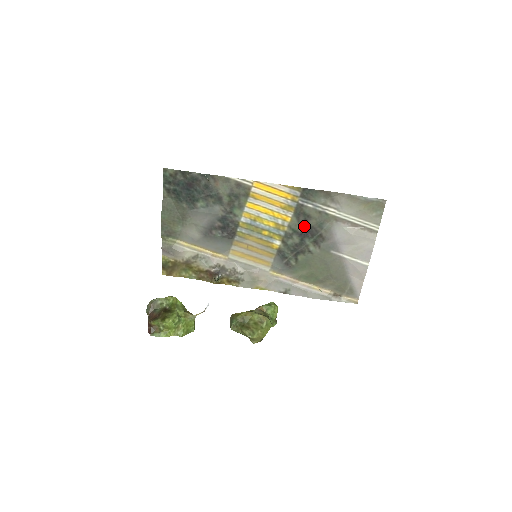
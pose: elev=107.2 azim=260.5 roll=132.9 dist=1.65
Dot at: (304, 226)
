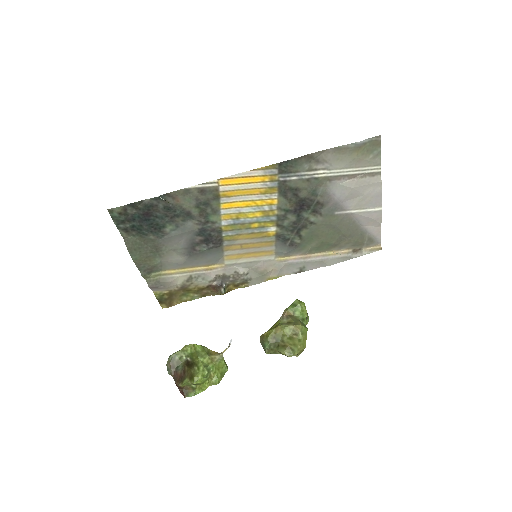
Dot at: (295, 201)
